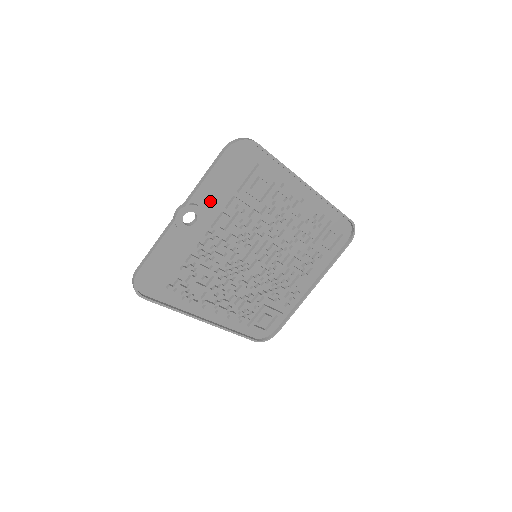
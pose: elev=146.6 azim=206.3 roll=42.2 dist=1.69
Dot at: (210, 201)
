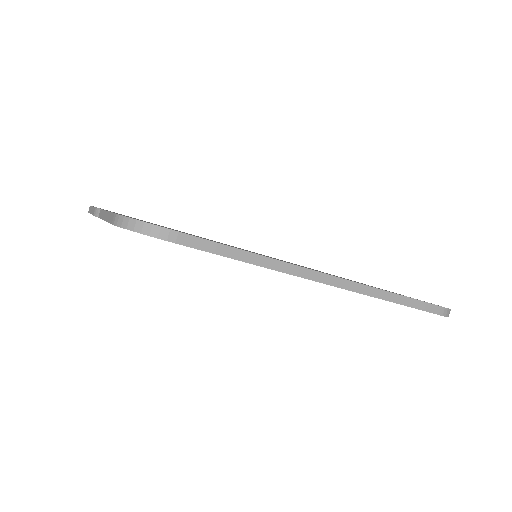
Dot at: occluded
